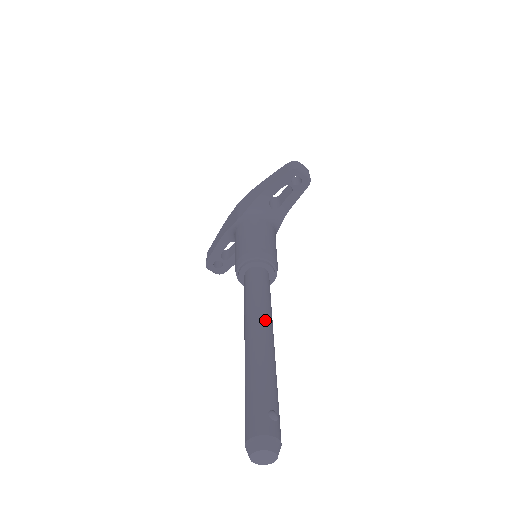
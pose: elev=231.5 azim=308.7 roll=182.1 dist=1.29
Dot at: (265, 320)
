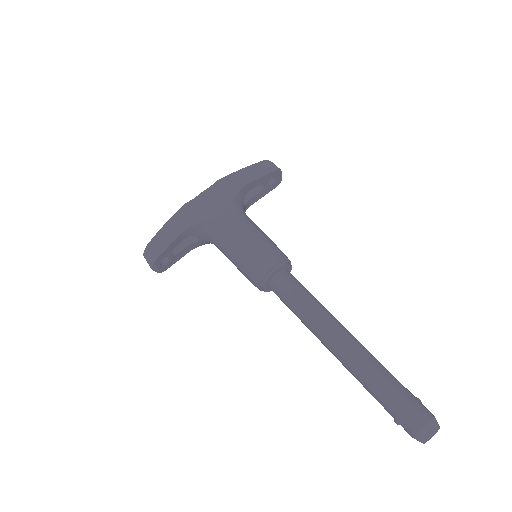
Dot at: occluded
